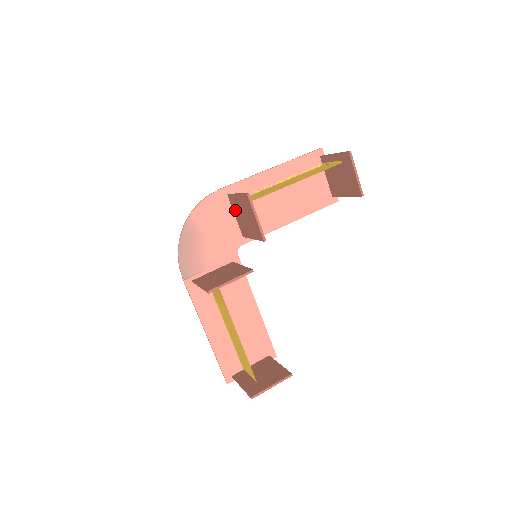
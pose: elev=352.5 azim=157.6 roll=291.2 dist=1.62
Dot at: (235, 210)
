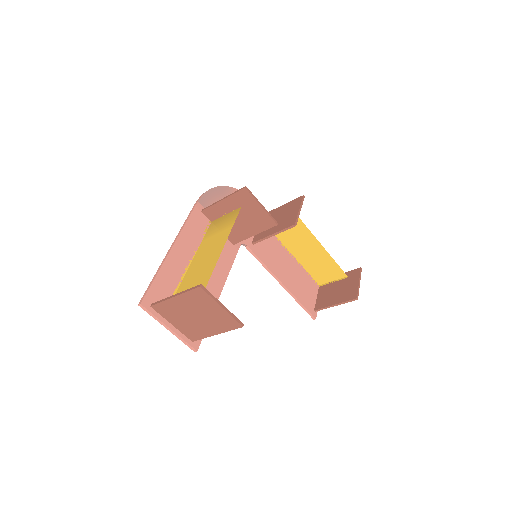
Dot at: occluded
